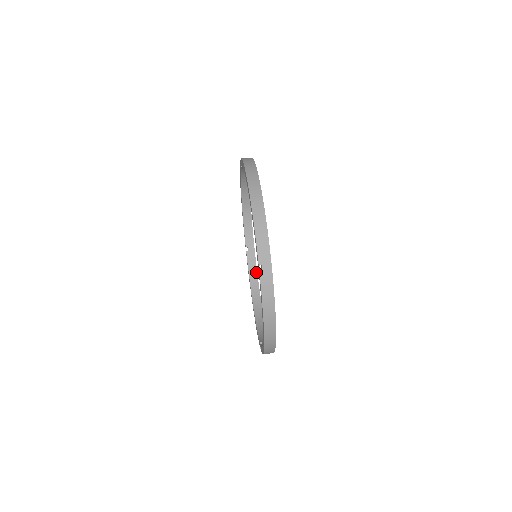
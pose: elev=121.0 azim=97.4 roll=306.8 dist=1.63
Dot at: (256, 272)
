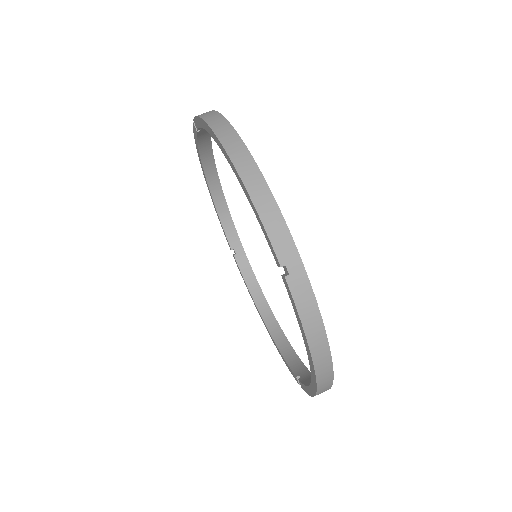
Dot at: (255, 279)
